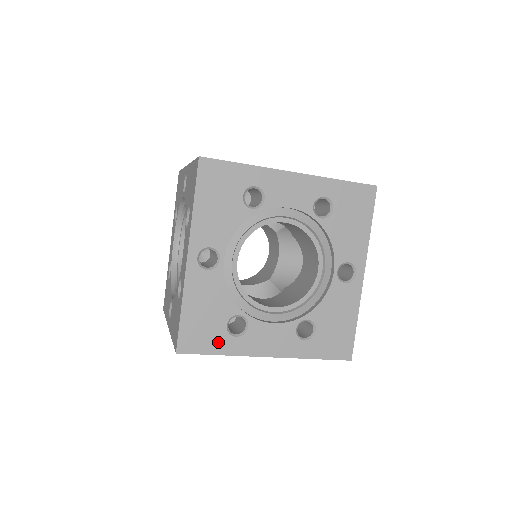
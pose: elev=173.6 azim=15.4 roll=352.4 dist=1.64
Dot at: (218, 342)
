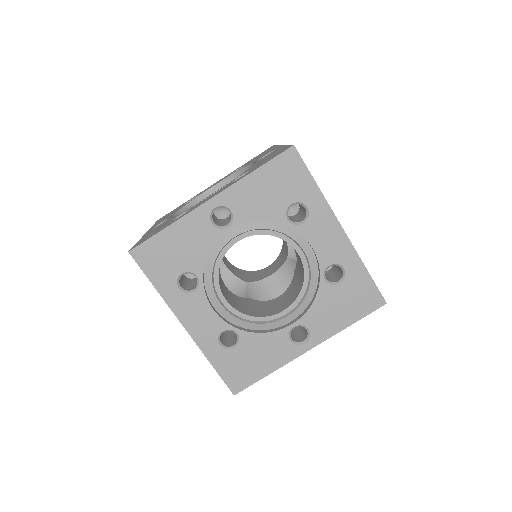
Dot at: (163, 277)
